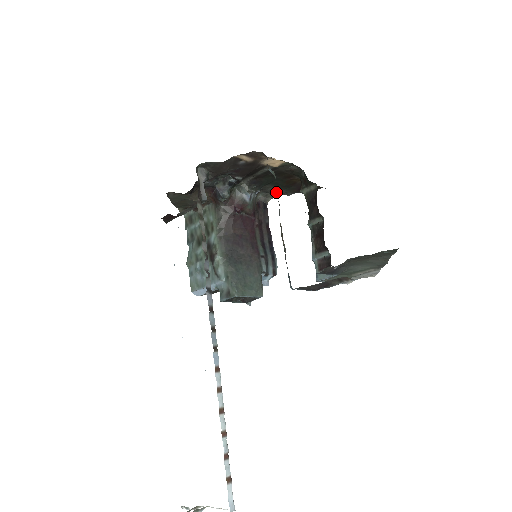
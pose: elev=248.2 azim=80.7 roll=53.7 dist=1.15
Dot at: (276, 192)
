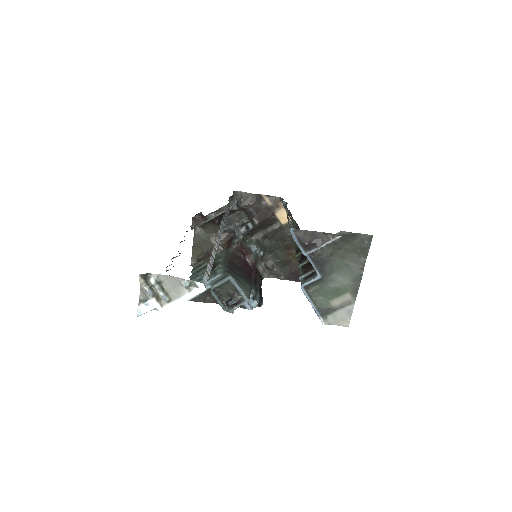
Dot at: occluded
